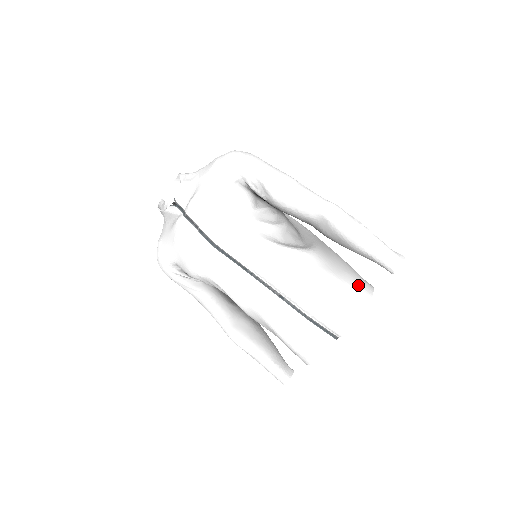
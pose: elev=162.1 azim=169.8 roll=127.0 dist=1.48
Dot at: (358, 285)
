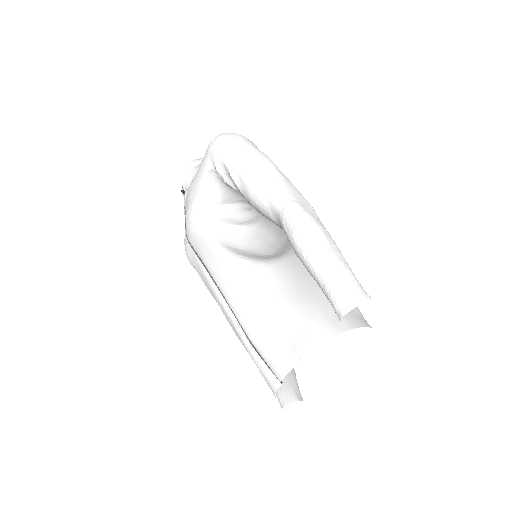
Dot at: (307, 323)
